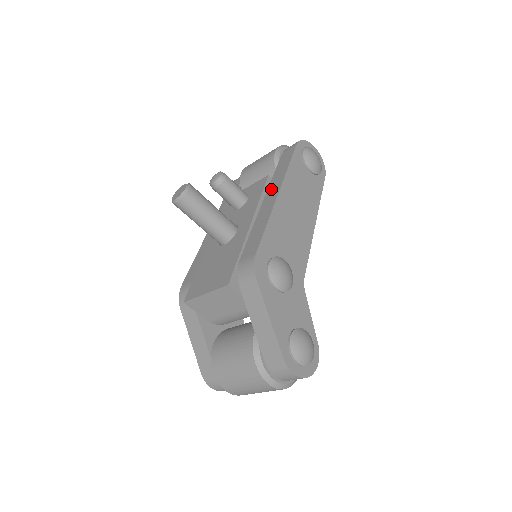
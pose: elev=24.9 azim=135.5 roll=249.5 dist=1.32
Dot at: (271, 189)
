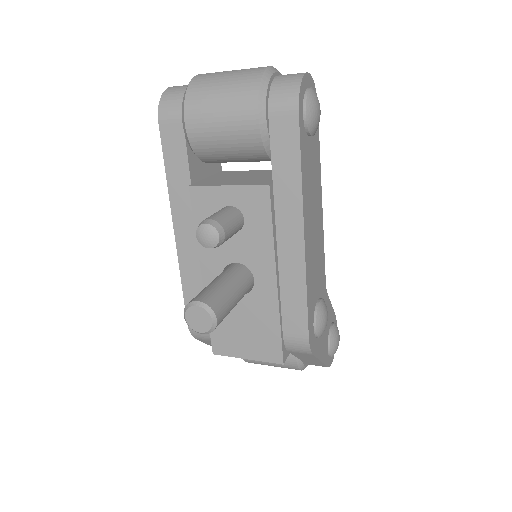
Dot at: (283, 216)
